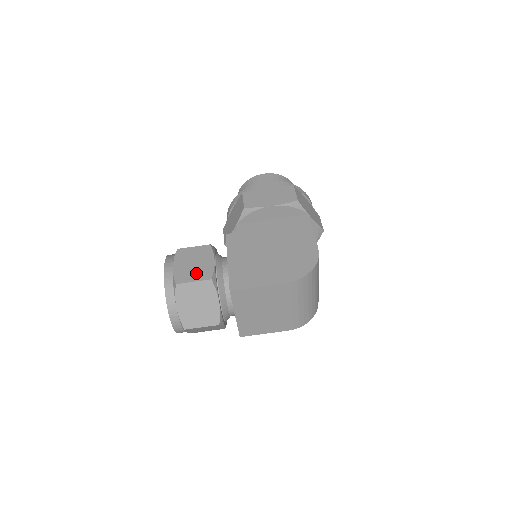
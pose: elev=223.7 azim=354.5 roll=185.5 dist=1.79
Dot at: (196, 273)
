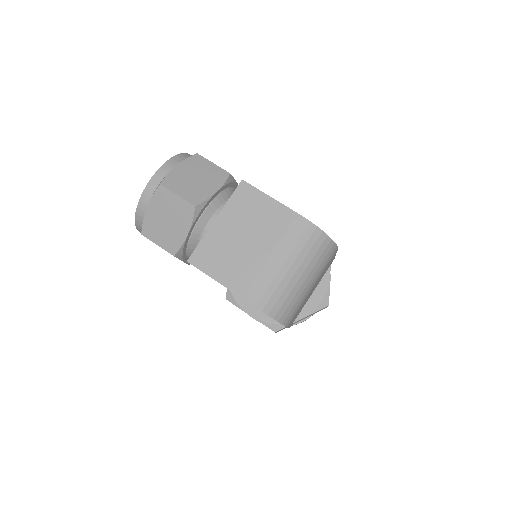
Dot at: occluded
